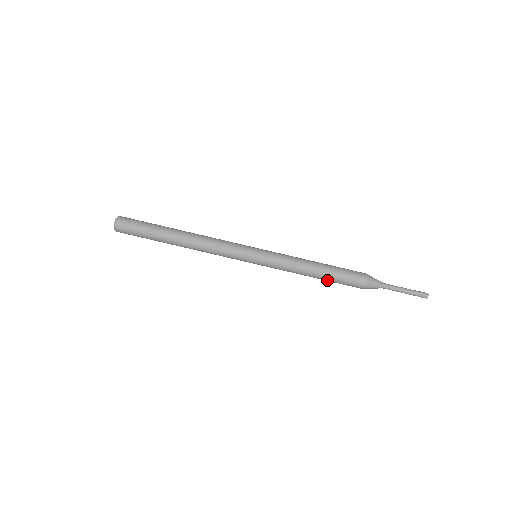
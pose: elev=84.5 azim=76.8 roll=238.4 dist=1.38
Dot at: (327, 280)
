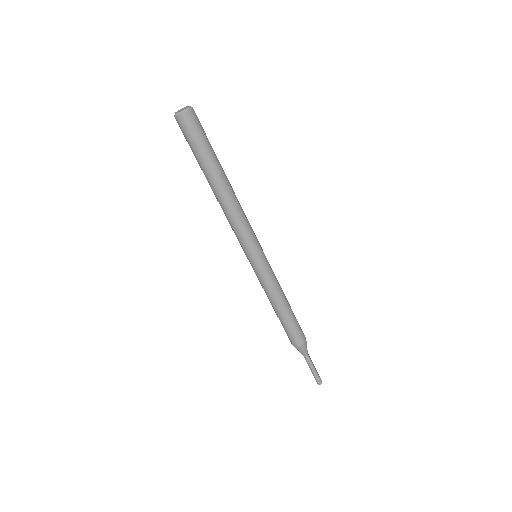
Dot at: (282, 320)
